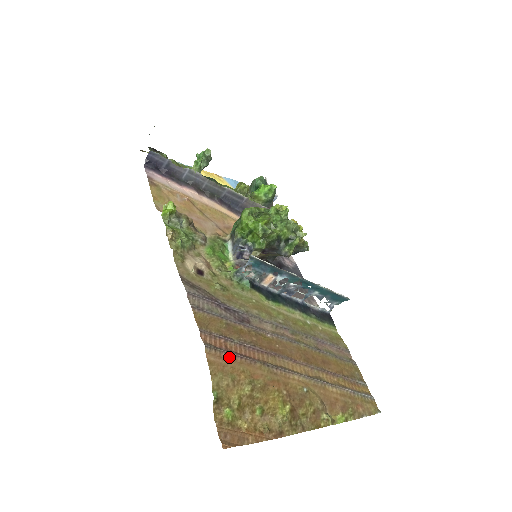
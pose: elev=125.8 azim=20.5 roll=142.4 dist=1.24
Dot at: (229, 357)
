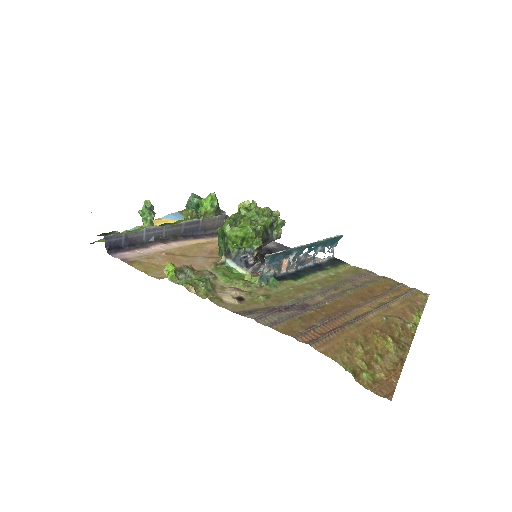
Dot at: (328, 339)
